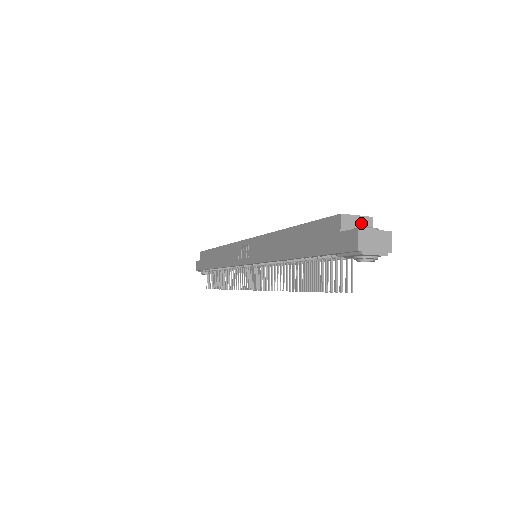
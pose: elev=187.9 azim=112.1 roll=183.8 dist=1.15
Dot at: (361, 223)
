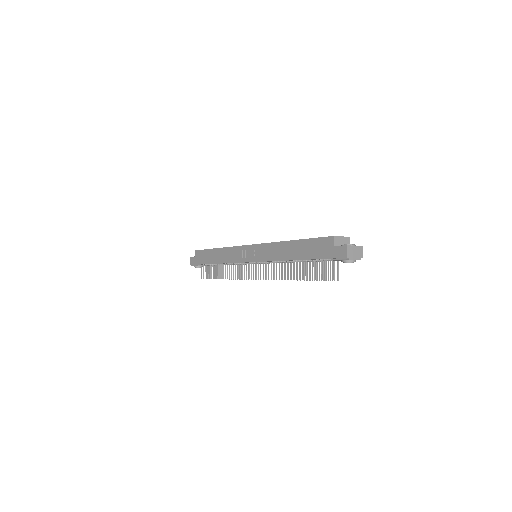
Dot at: (344, 241)
